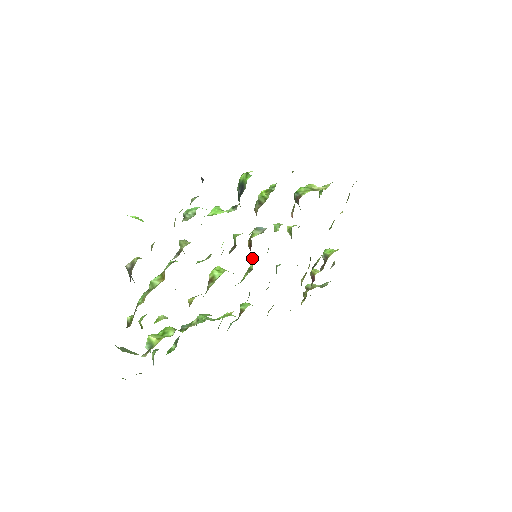
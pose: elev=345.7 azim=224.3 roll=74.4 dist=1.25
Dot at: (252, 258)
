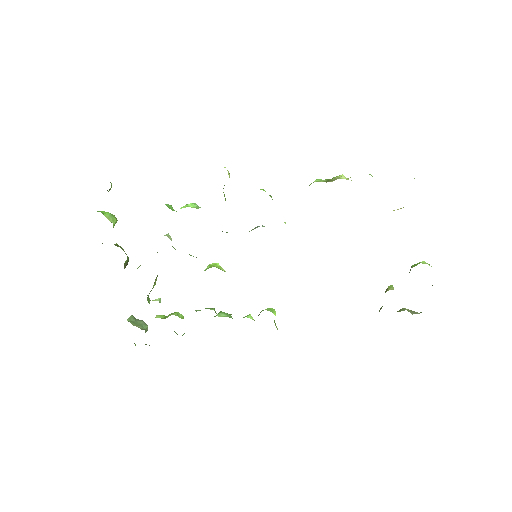
Dot at: occluded
